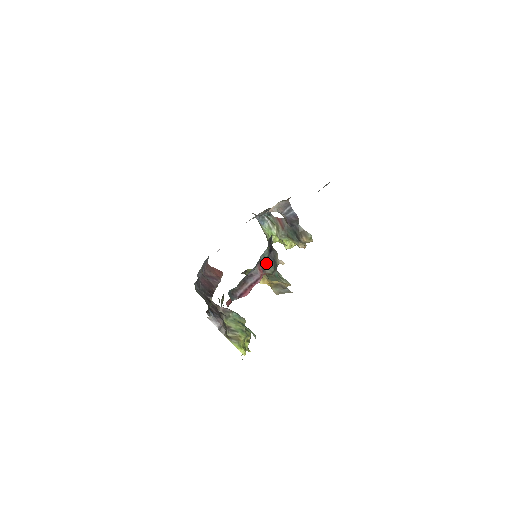
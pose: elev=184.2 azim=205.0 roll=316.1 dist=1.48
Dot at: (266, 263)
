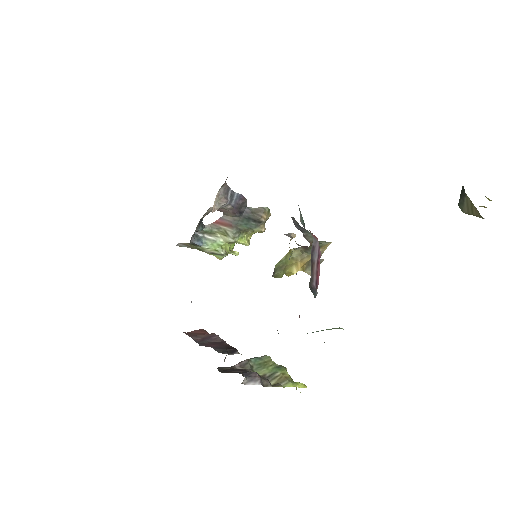
Dot at: (302, 232)
